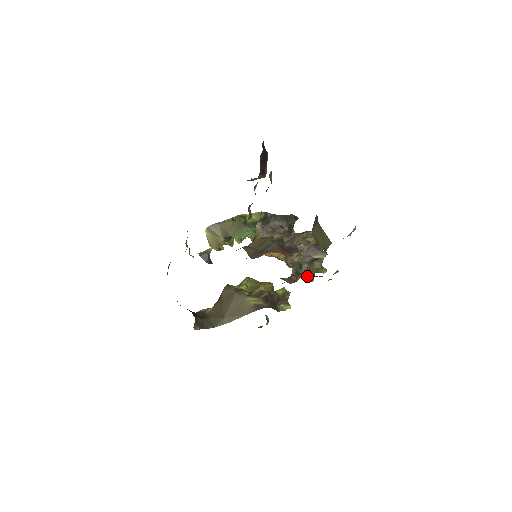
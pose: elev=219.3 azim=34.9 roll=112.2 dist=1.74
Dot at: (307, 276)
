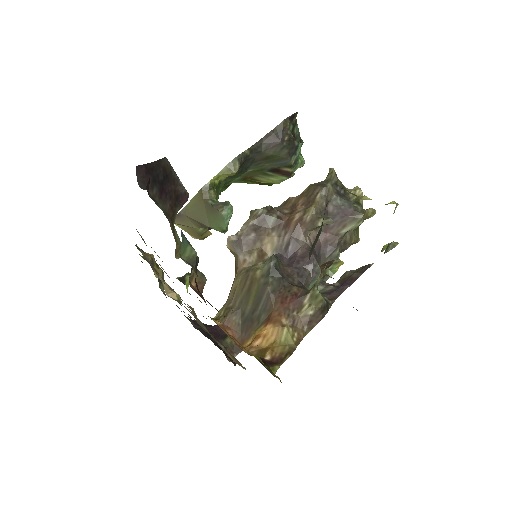
Dot at: (346, 248)
